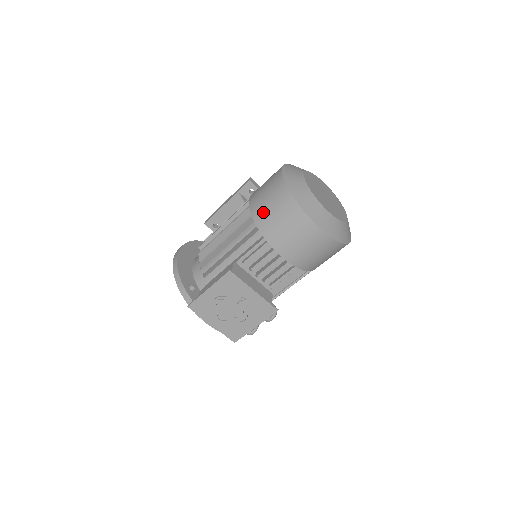
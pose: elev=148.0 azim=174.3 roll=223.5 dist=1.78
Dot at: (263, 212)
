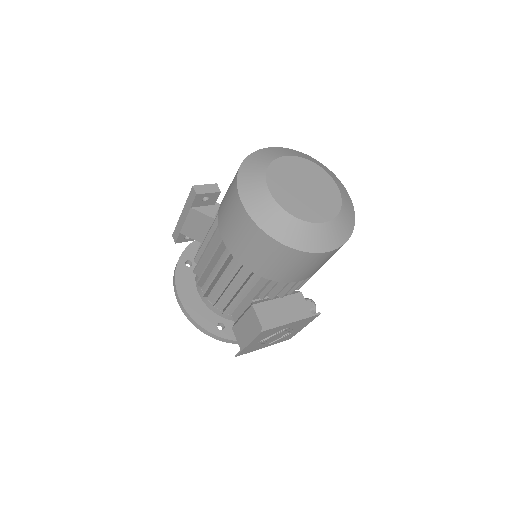
Dot at: (255, 262)
